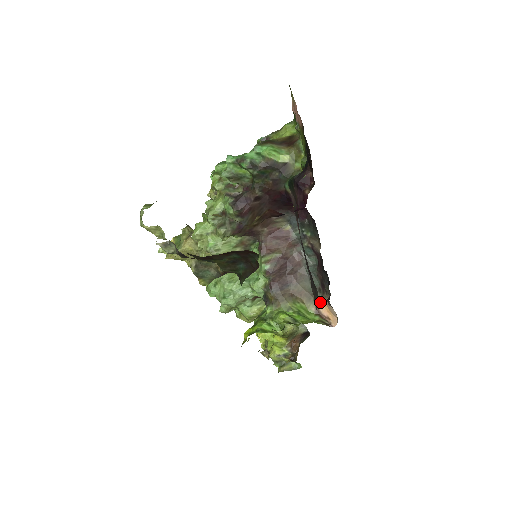
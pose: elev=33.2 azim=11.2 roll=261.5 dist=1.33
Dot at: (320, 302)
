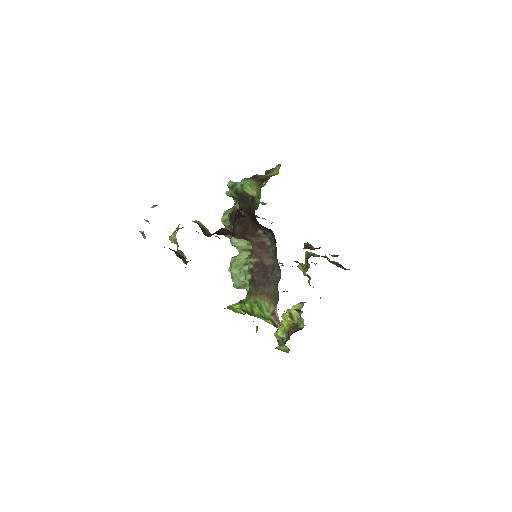
Dot at: (276, 306)
